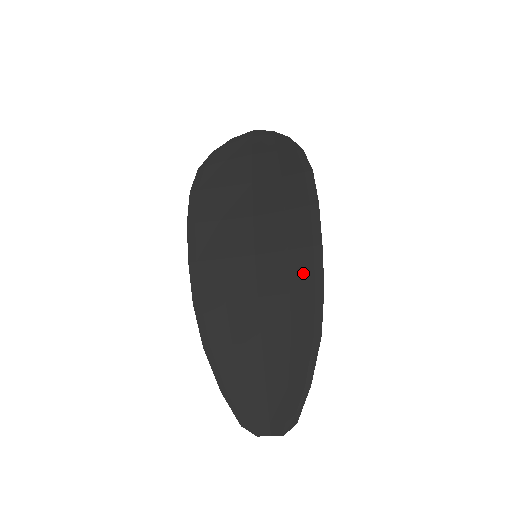
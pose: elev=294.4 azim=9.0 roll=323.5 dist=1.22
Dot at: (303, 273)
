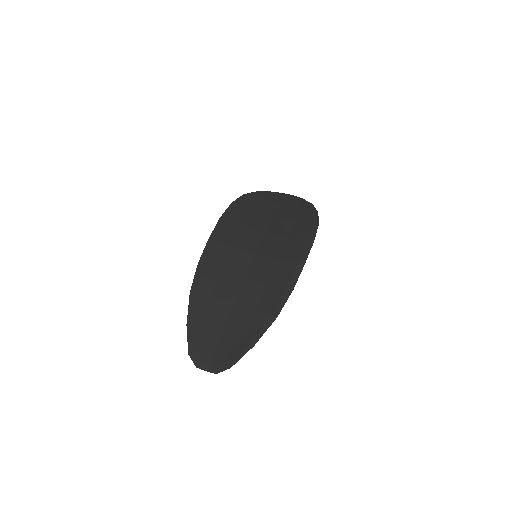
Dot at: (284, 275)
